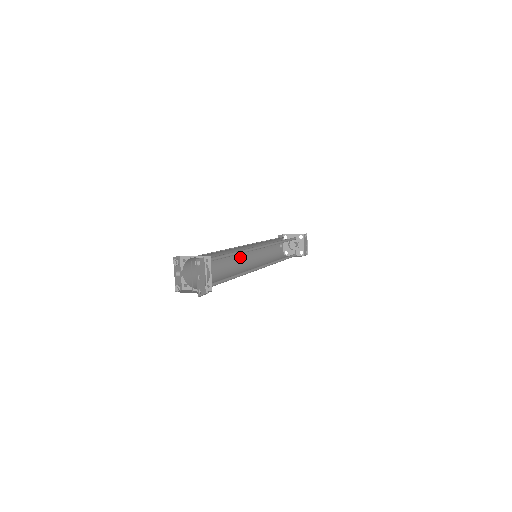
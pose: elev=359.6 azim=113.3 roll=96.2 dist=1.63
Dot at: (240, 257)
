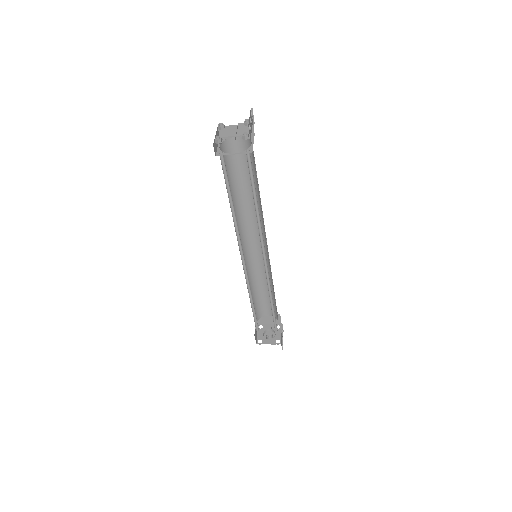
Dot at: occluded
